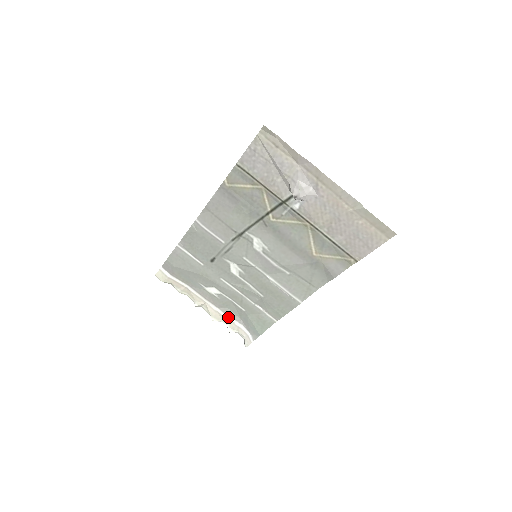
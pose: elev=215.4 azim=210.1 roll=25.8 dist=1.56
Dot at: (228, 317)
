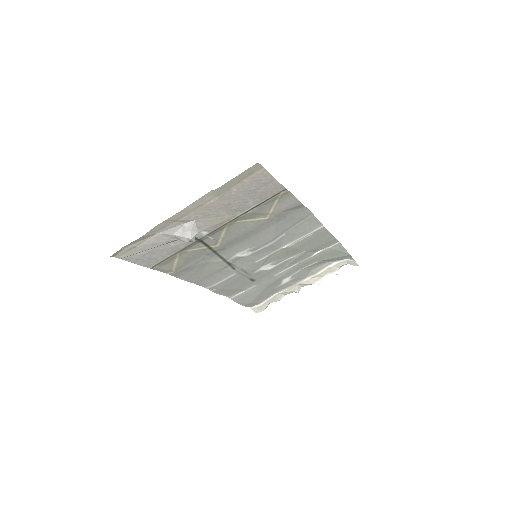
Dot at: (320, 272)
